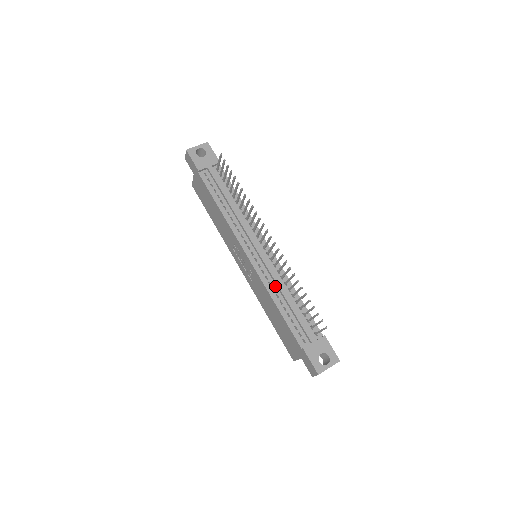
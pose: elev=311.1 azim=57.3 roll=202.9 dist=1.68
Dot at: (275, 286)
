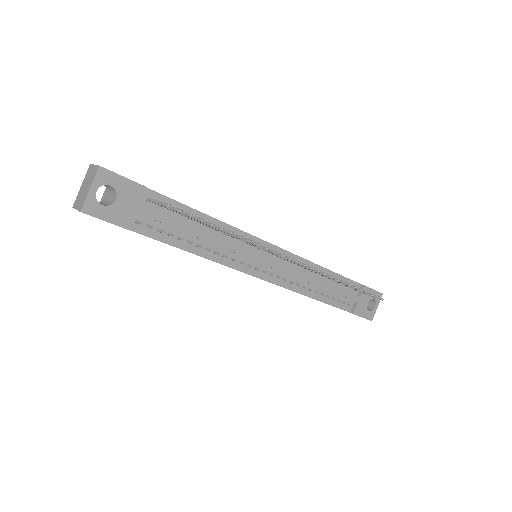
Dot at: (303, 282)
